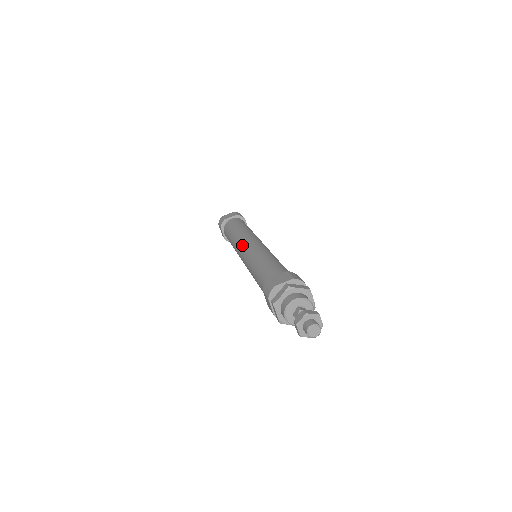
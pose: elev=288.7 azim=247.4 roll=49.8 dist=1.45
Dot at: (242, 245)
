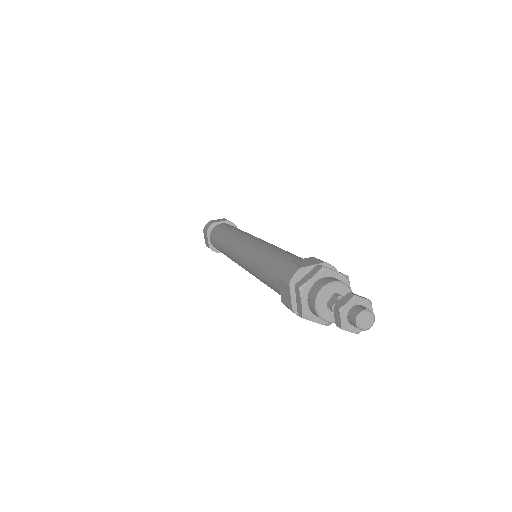
Dot at: (240, 241)
